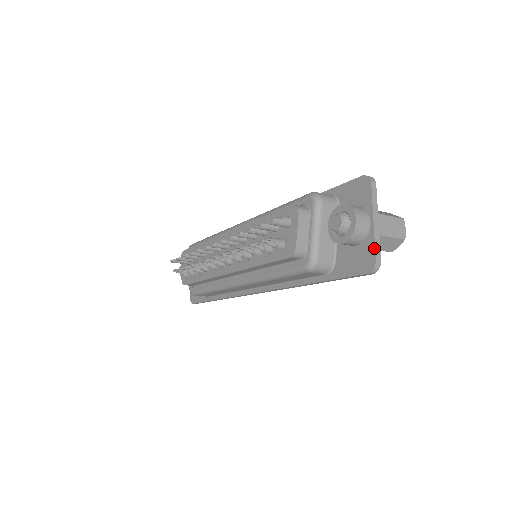
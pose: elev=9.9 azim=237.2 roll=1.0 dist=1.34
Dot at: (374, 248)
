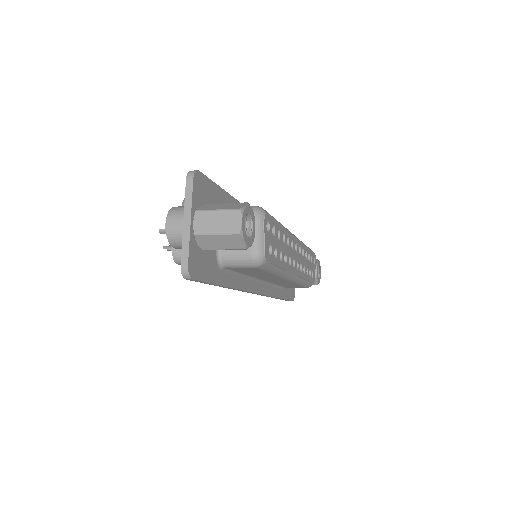
Dot at: (182, 252)
